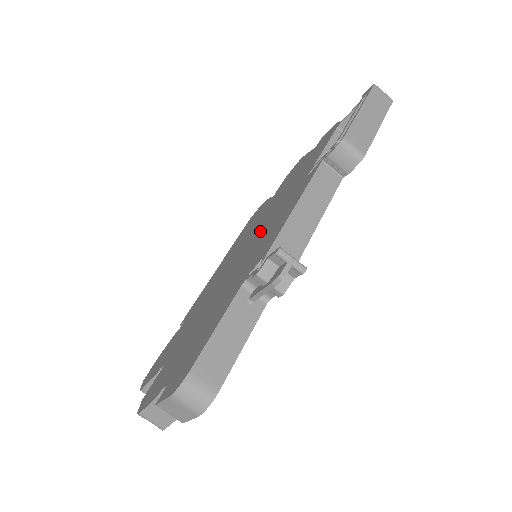
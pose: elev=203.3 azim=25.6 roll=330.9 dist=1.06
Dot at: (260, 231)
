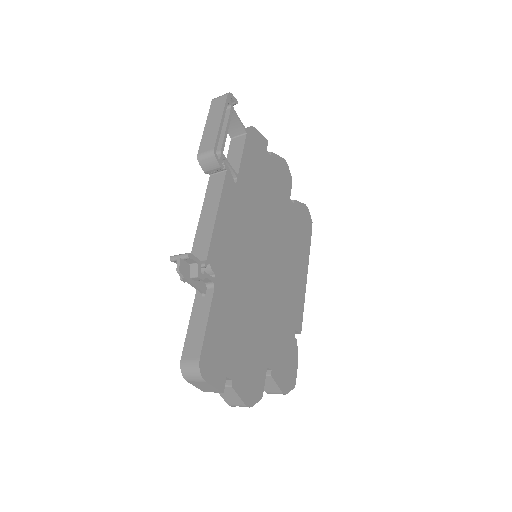
Dot at: occluded
